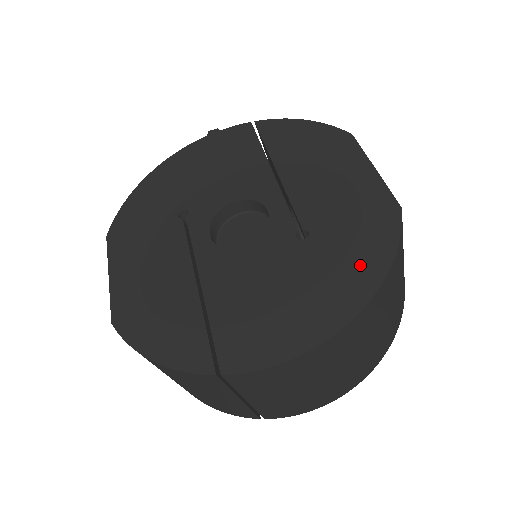
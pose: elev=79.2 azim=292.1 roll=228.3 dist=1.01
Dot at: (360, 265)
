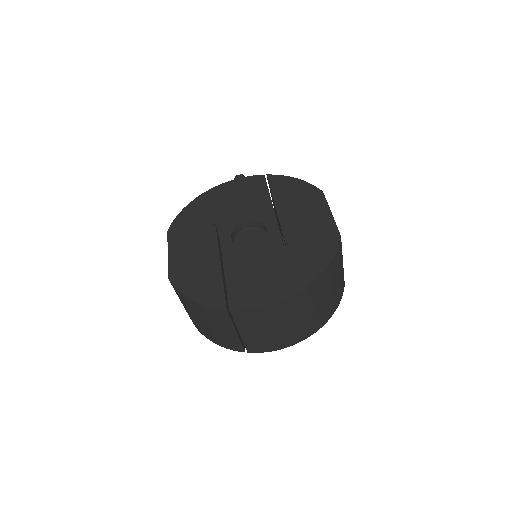
Dot at: (313, 263)
